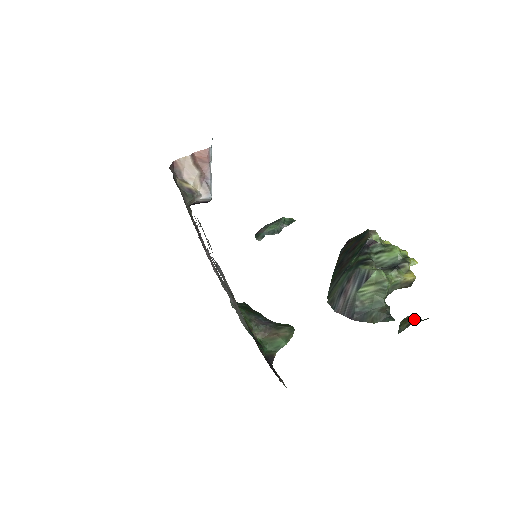
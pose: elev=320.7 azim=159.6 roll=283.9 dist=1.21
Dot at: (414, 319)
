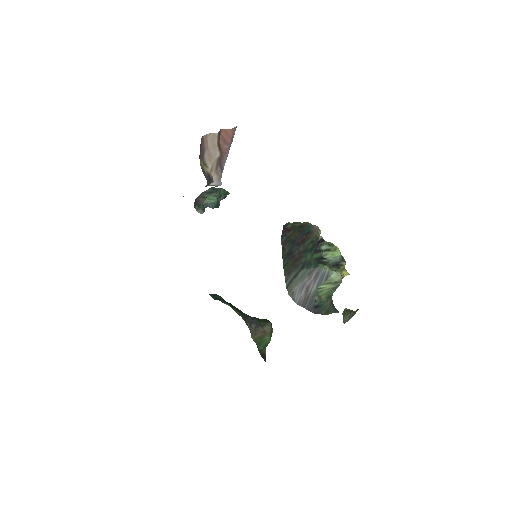
Dot at: (350, 311)
